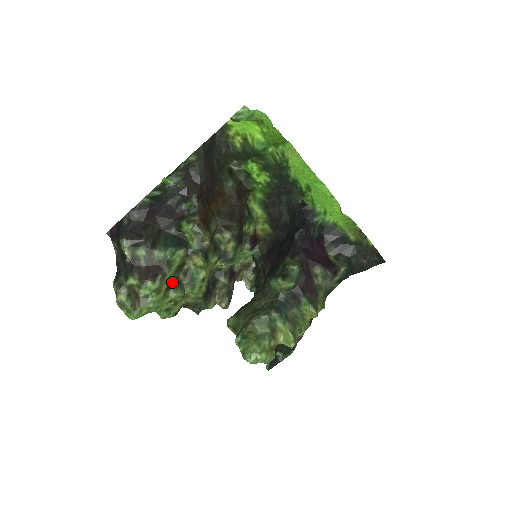
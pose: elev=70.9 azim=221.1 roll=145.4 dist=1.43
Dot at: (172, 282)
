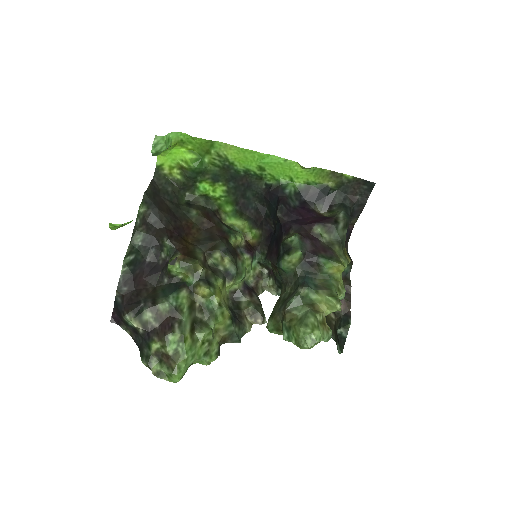
Dot at: (192, 325)
